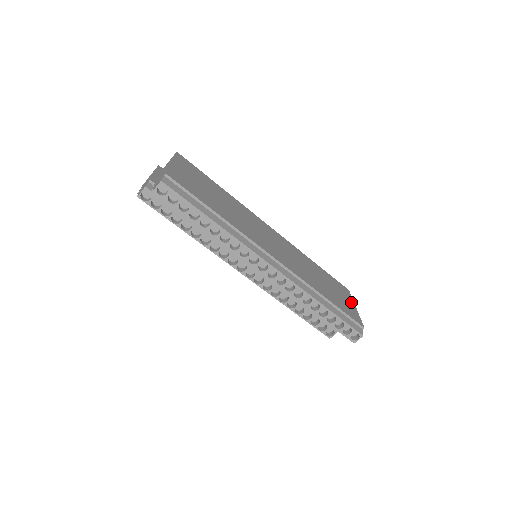
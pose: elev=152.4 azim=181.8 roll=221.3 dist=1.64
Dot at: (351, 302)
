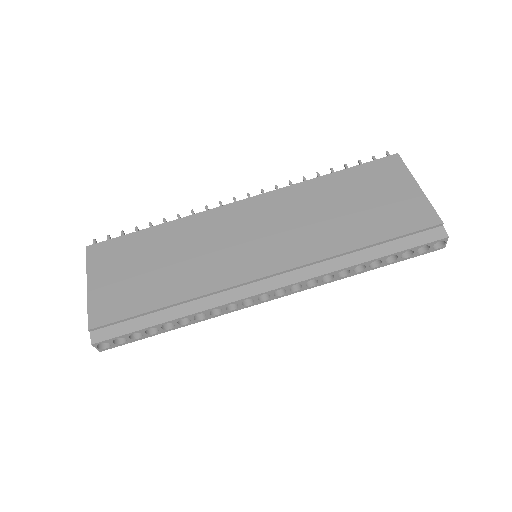
Dot at: (407, 184)
